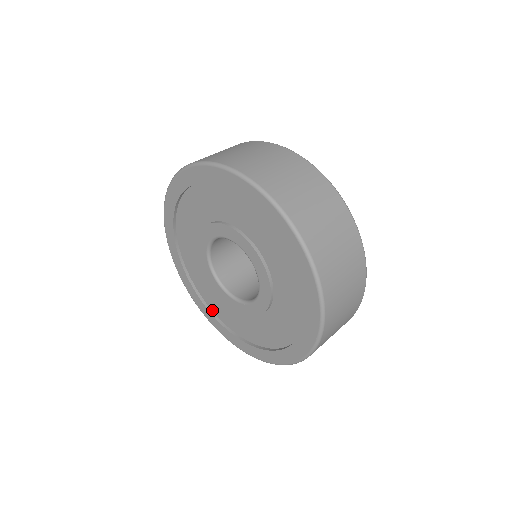
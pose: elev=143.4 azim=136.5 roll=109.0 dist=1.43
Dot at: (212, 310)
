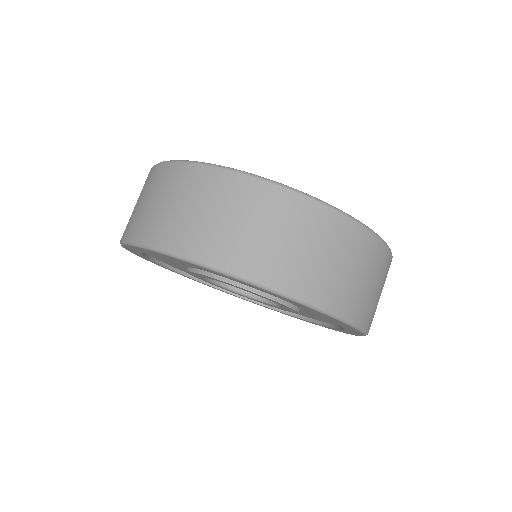
Dot at: occluded
